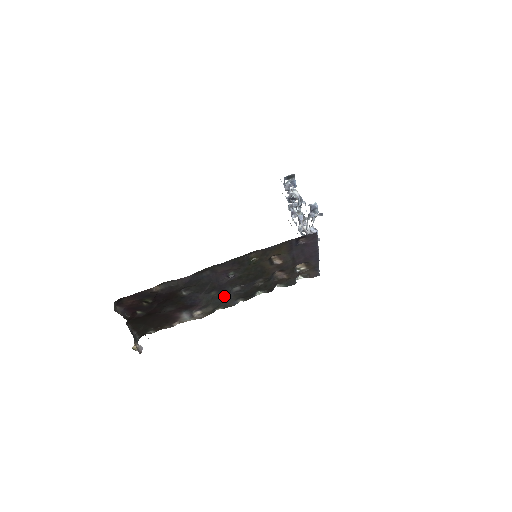
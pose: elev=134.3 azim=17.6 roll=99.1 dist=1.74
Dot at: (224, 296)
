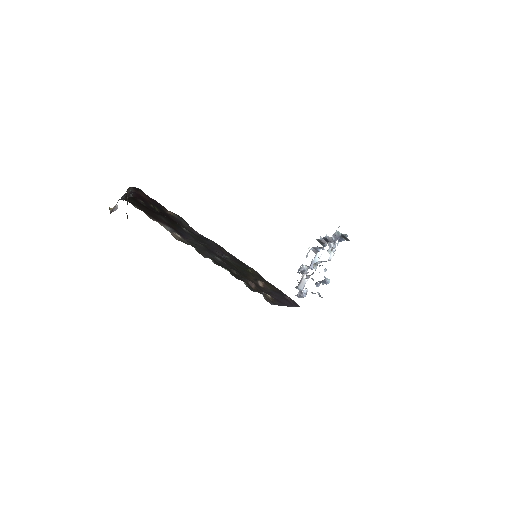
Dot at: (206, 251)
